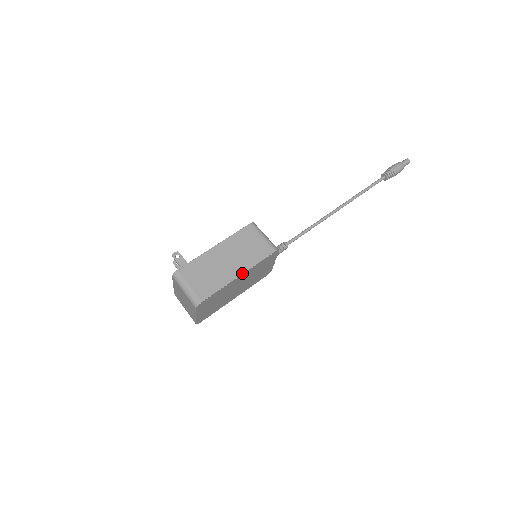
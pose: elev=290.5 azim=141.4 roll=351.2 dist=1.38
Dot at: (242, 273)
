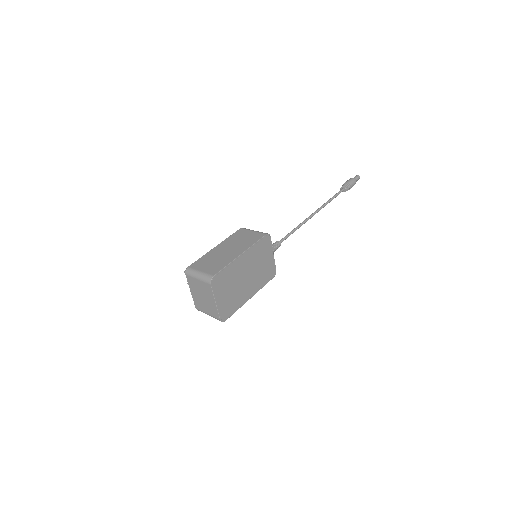
Dot at: (243, 252)
